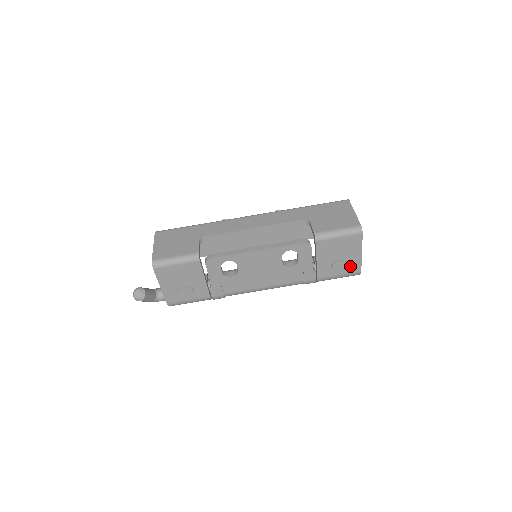
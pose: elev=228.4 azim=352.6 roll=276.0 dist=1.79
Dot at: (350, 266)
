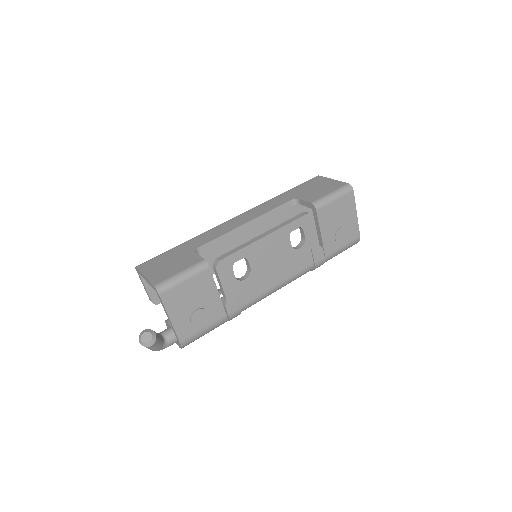
Dot at: (350, 232)
